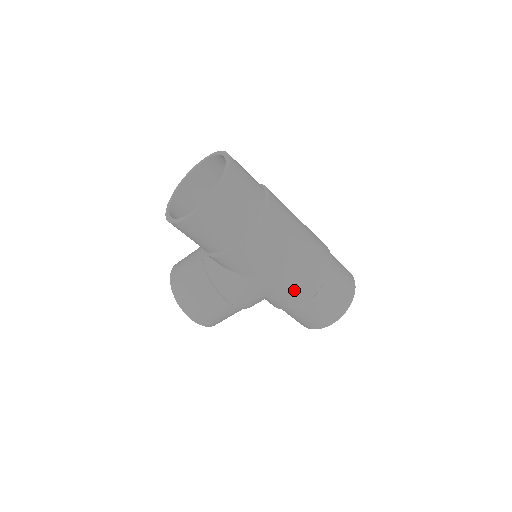
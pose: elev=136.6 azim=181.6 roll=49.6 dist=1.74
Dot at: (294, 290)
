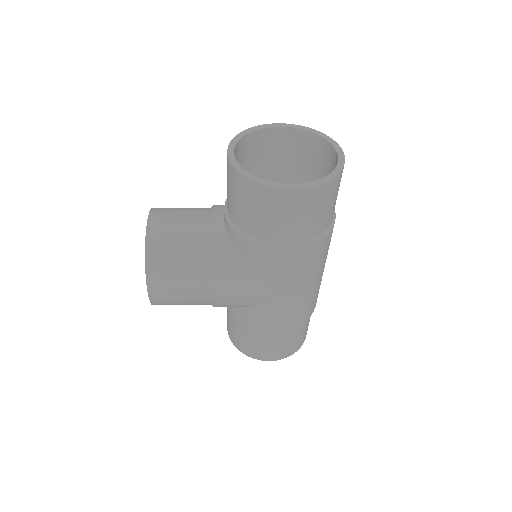
Dot at: (285, 316)
